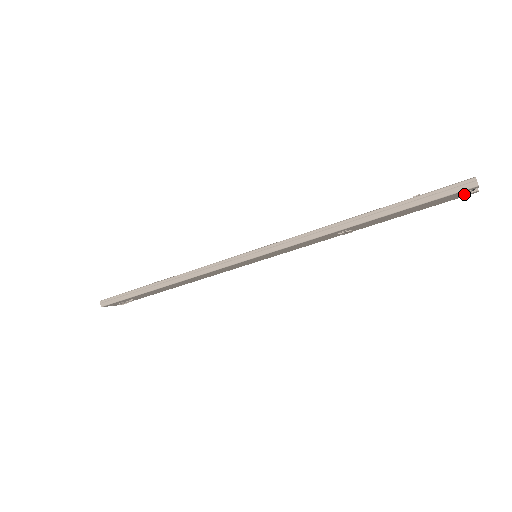
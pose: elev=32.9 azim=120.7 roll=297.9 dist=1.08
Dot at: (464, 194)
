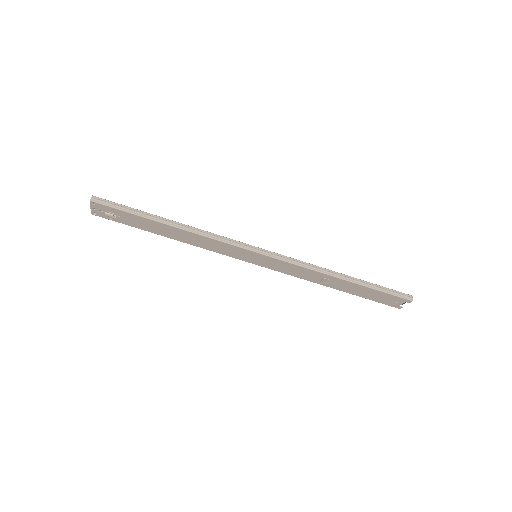
Dot at: (397, 304)
